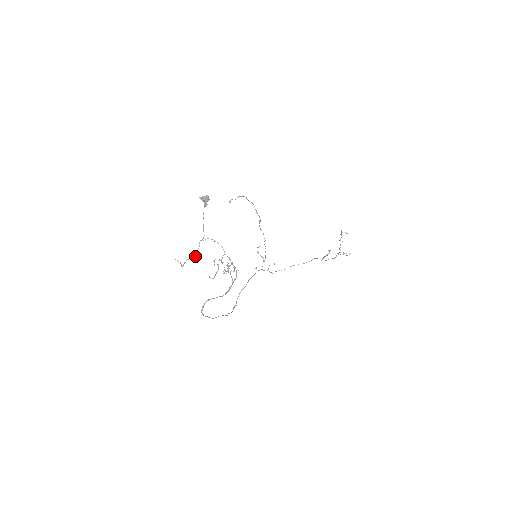
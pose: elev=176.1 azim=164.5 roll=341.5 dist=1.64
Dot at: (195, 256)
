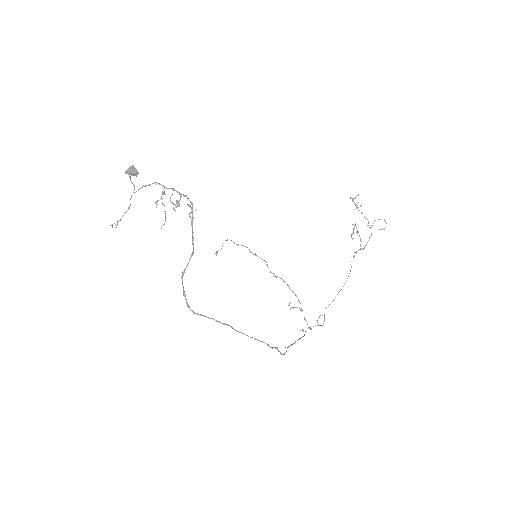
Dot at: (129, 207)
